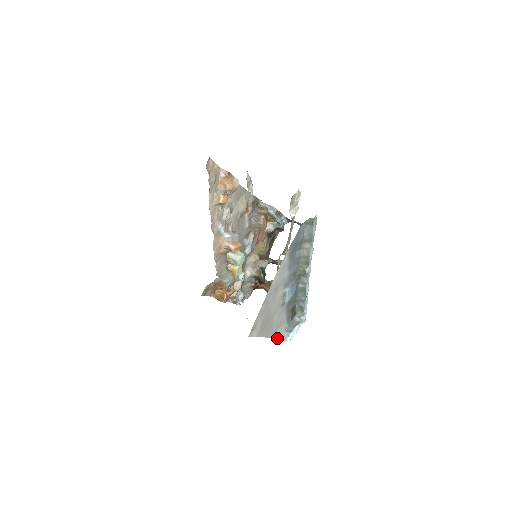
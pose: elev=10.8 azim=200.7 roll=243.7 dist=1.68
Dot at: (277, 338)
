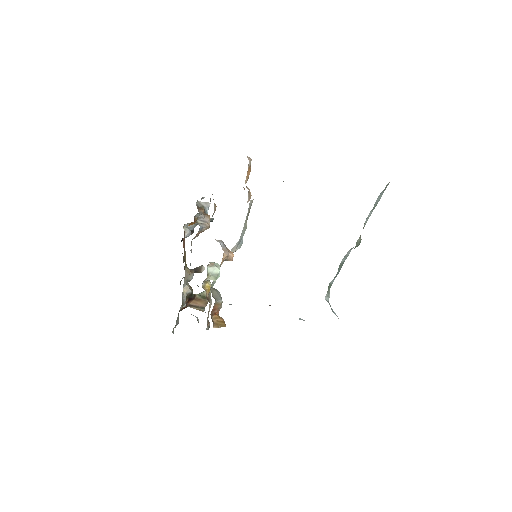
Dot at: occluded
